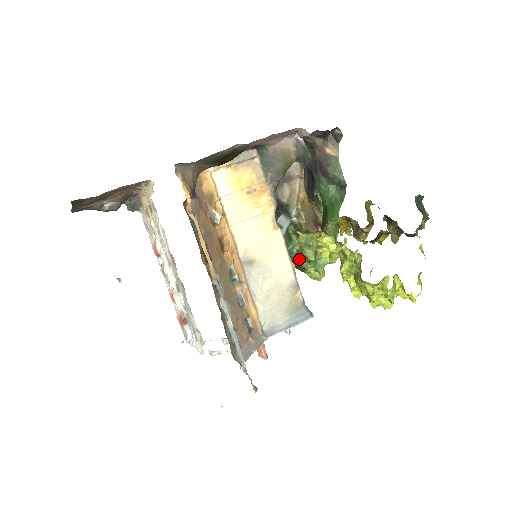
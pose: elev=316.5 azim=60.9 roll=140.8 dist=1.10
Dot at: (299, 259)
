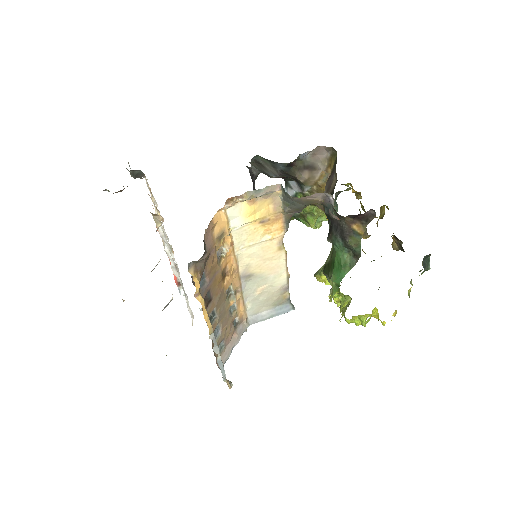
Dot at: (300, 218)
